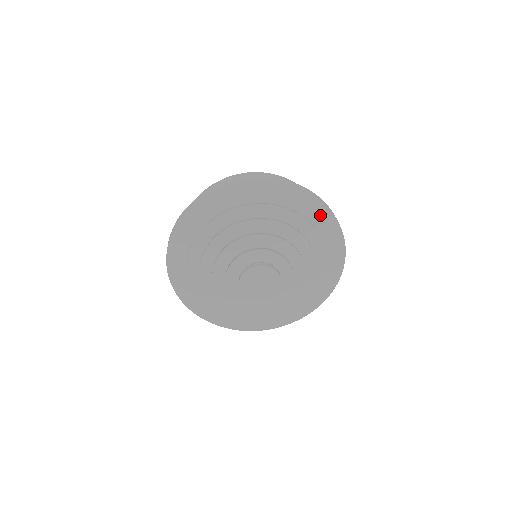
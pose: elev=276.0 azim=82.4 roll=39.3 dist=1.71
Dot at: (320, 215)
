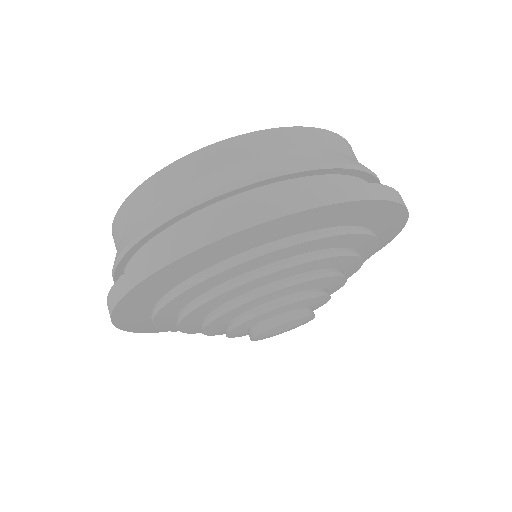
Dot at: (372, 212)
